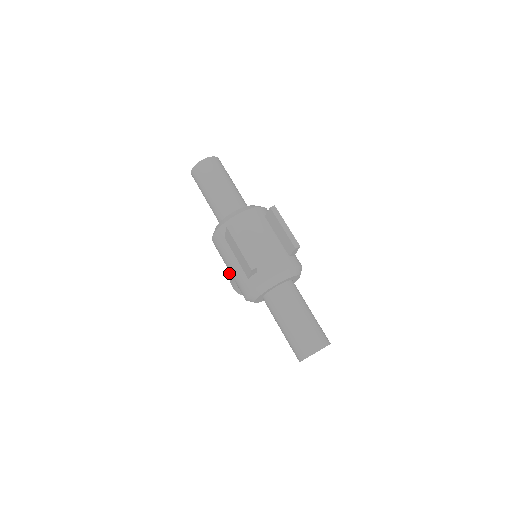
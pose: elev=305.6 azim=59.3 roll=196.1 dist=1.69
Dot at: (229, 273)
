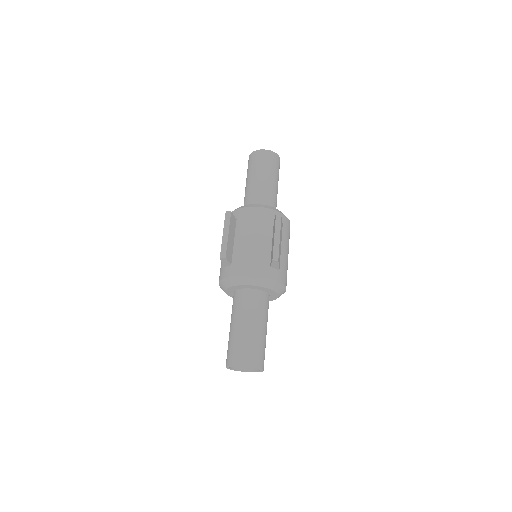
Dot at: occluded
